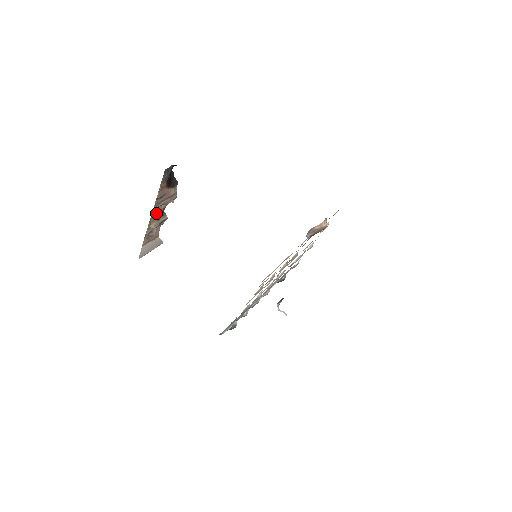
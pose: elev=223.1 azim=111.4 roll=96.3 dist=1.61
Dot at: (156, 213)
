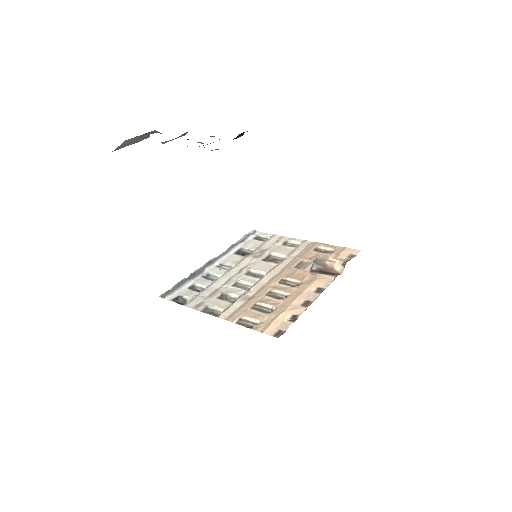
Dot at: occluded
